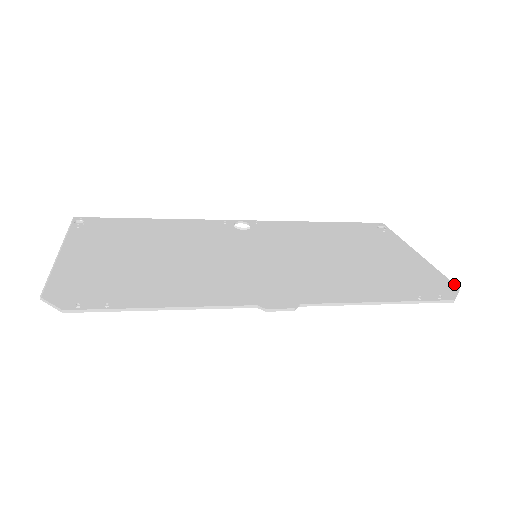
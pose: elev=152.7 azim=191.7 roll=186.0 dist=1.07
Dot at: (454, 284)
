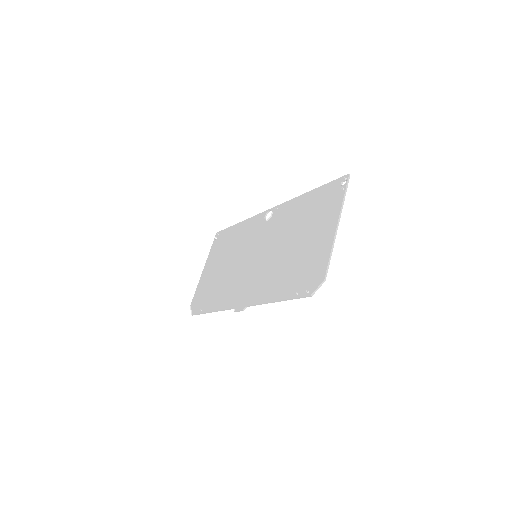
Dot at: (325, 274)
